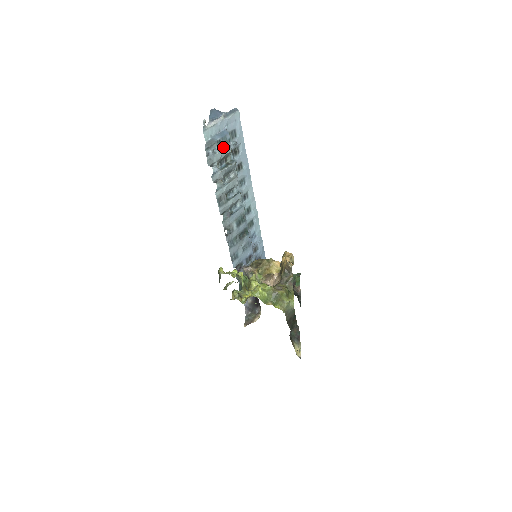
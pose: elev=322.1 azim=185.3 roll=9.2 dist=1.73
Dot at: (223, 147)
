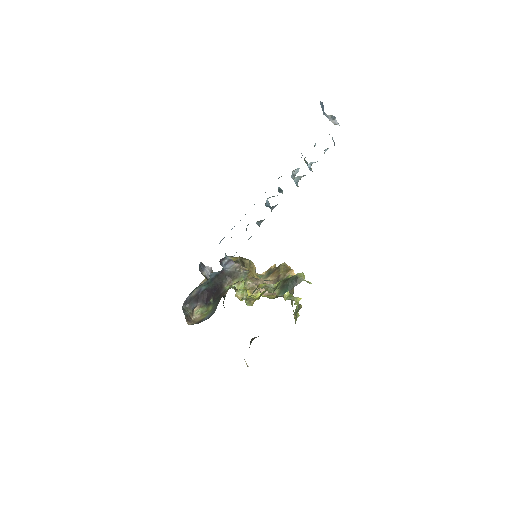
Dot at: occluded
